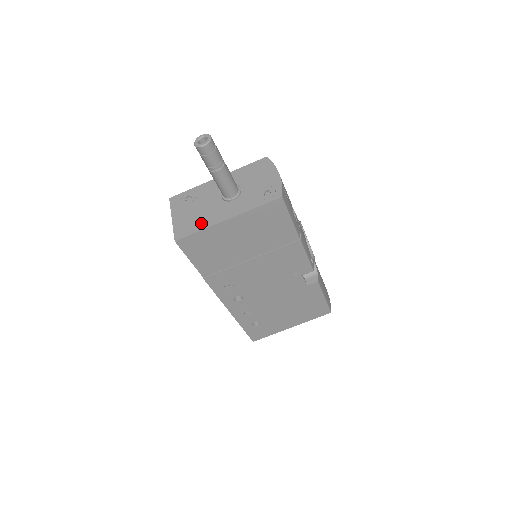
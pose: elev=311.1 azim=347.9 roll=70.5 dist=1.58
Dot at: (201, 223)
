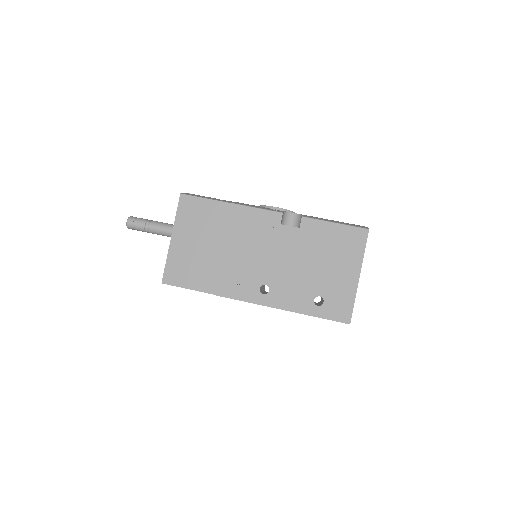
Dot at: occluded
